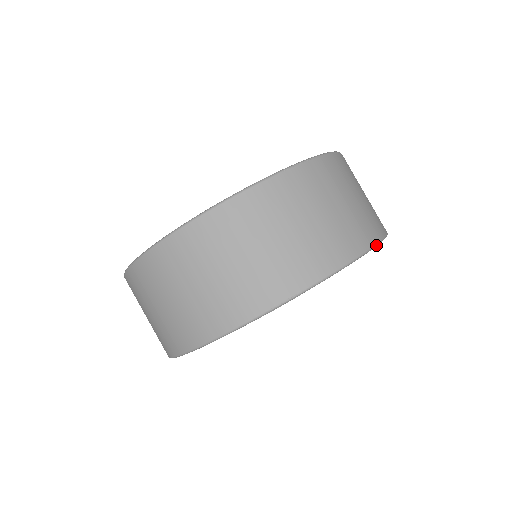
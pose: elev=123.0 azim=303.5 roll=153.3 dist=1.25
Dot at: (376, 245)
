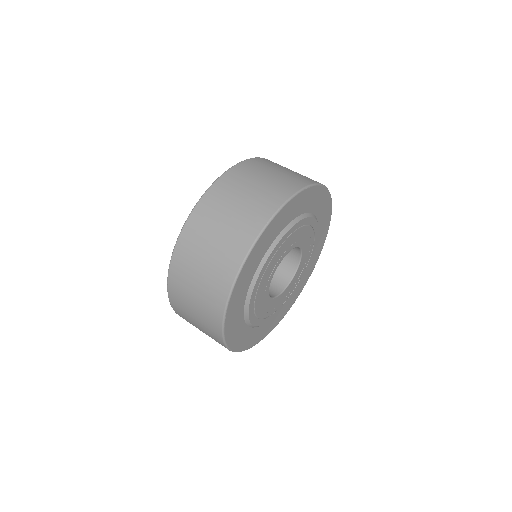
Dot at: (319, 184)
